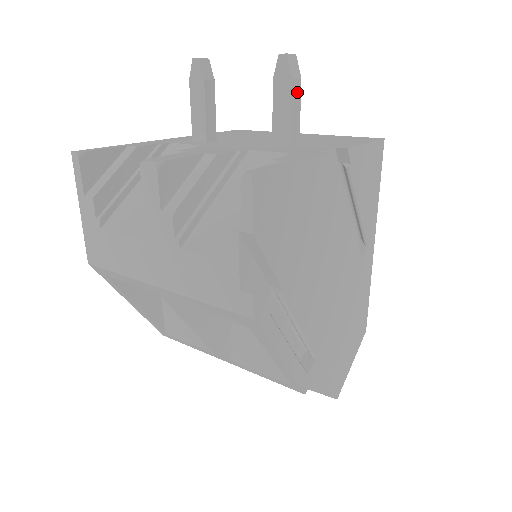
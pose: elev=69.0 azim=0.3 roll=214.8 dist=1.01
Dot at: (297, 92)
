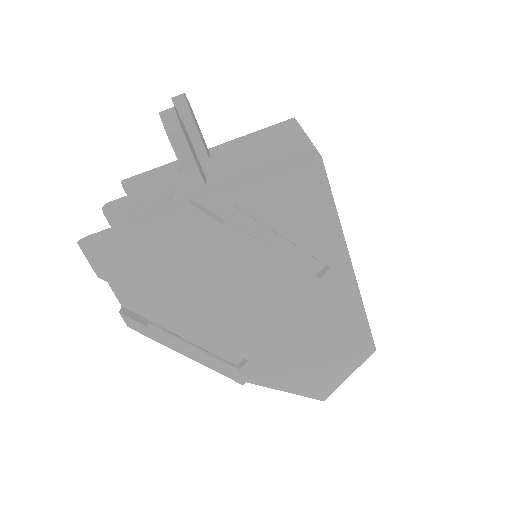
Dot at: (180, 142)
